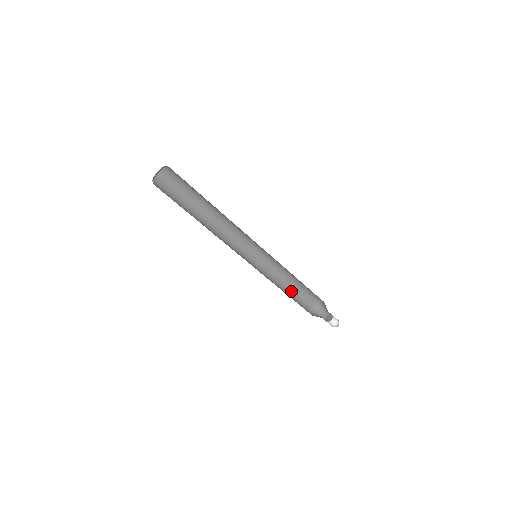
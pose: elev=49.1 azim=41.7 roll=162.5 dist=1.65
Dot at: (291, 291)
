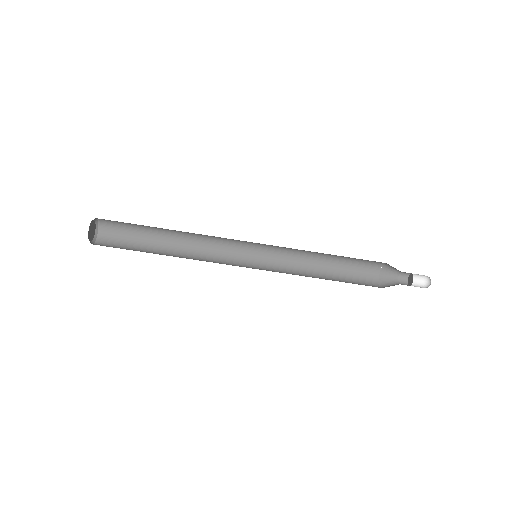
Dot at: (338, 263)
